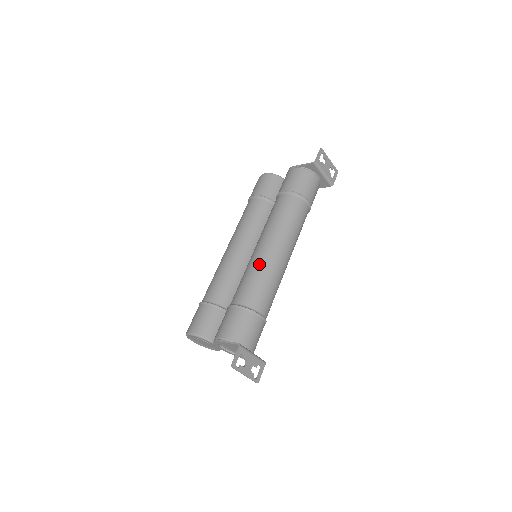
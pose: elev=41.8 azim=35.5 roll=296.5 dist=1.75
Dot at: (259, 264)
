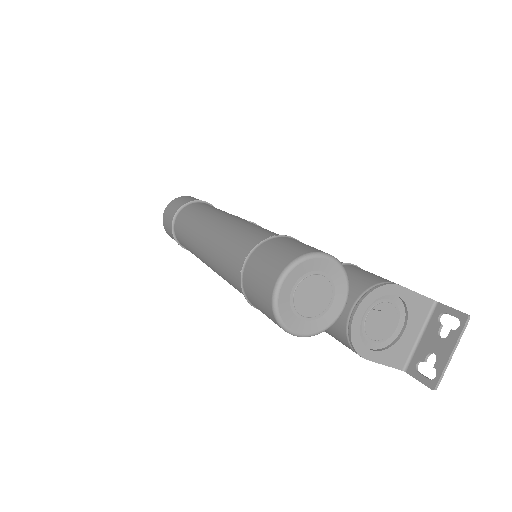
Dot at: occluded
